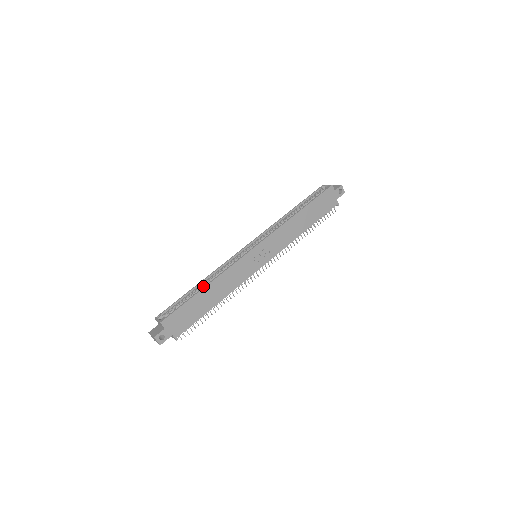
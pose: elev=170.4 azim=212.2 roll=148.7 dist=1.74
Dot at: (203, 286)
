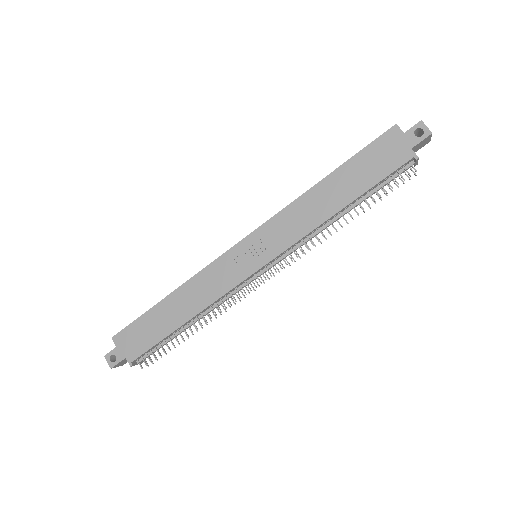
Dot at: occluded
